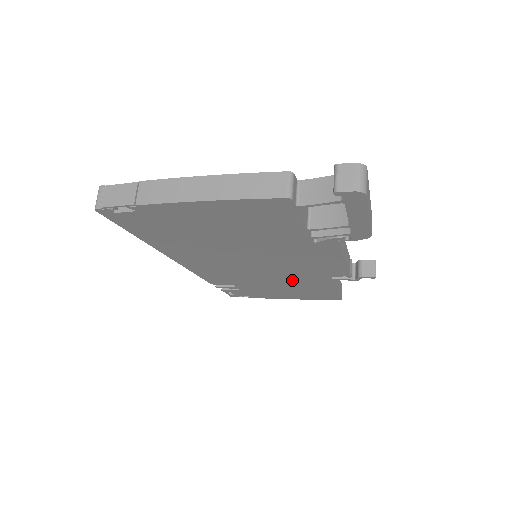
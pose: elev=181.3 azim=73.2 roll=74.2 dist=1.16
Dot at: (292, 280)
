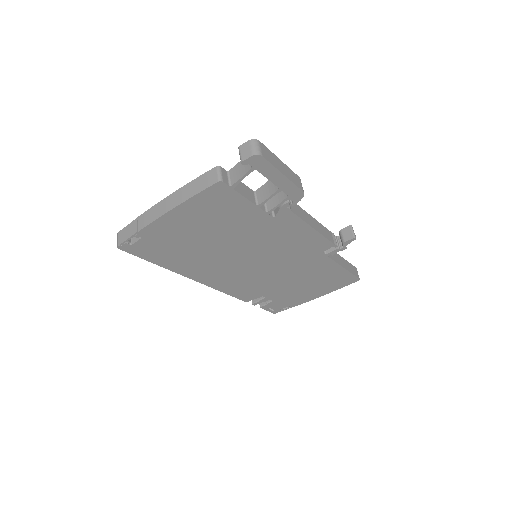
Dot at: (299, 270)
